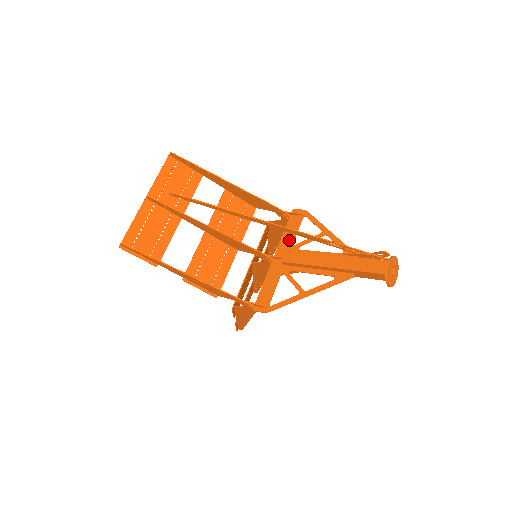
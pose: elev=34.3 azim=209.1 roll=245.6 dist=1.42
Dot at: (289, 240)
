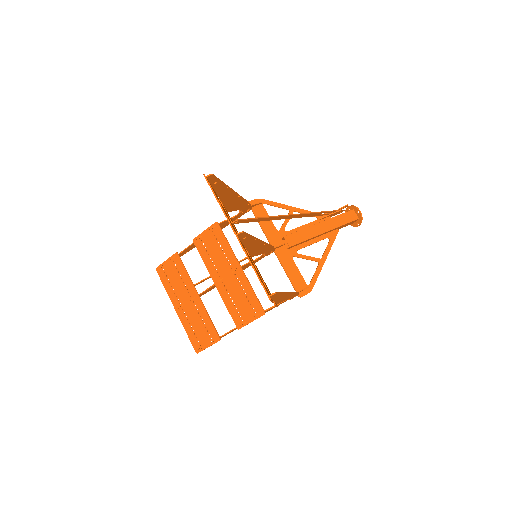
Dot at: (271, 228)
